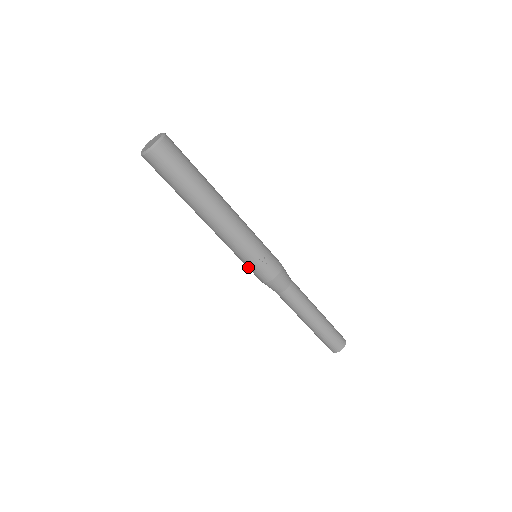
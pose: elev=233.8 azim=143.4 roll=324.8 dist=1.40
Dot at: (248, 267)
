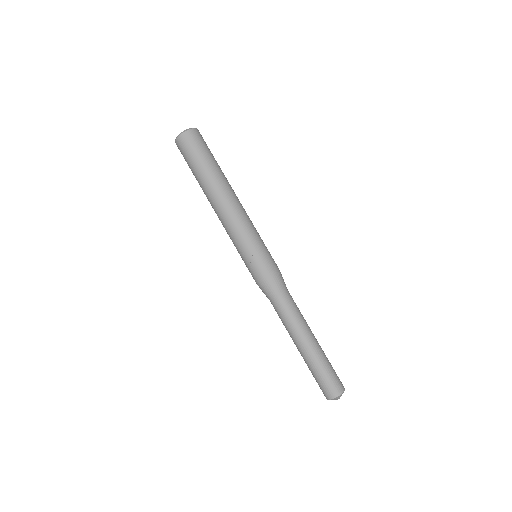
Dot at: occluded
